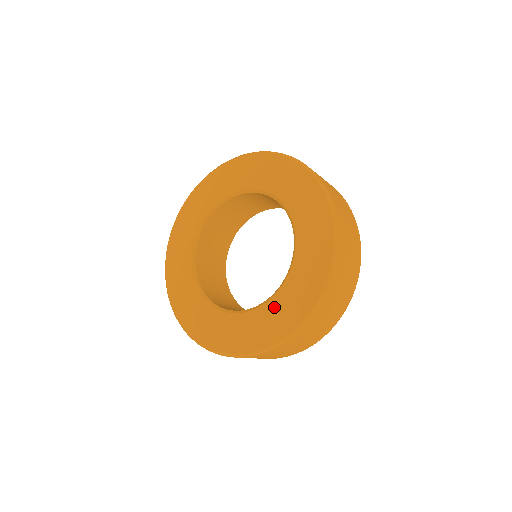
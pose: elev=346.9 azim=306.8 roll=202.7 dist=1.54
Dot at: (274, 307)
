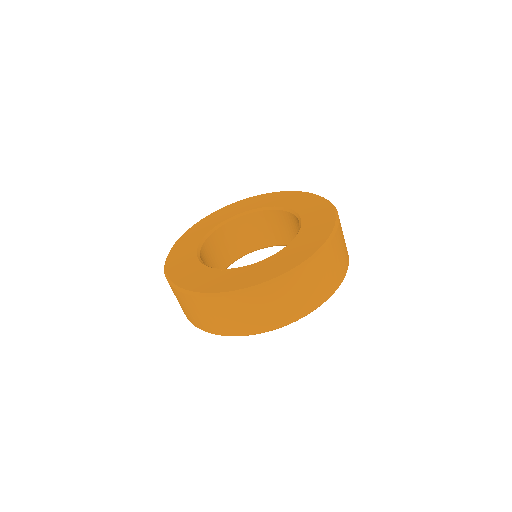
Dot at: (278, 257)
